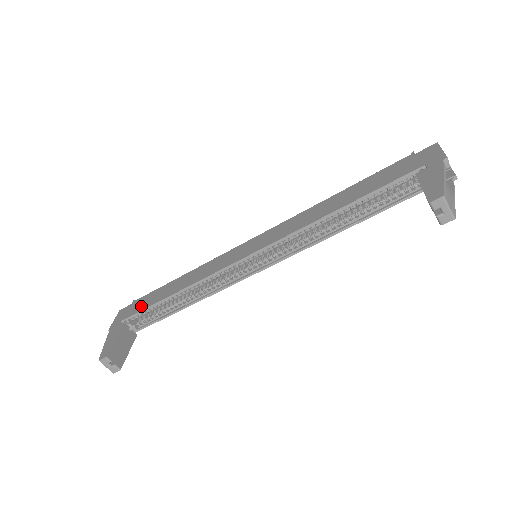
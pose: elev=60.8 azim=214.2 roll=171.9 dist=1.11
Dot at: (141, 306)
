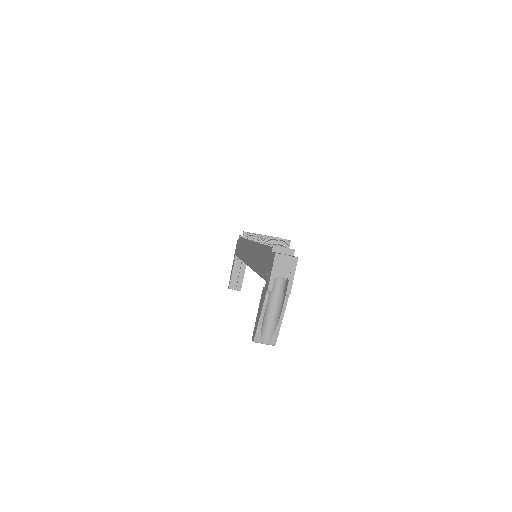
Dot at: (237, 251)
